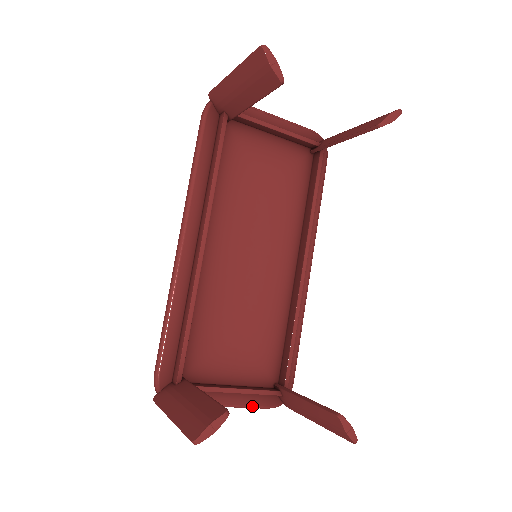
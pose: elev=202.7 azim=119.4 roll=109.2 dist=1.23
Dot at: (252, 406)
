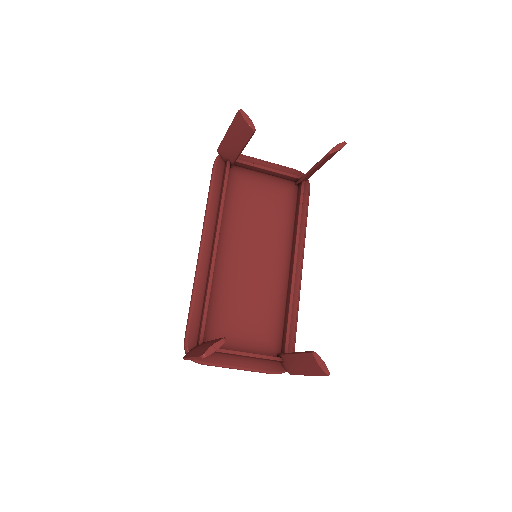
Dot at: (260, 370)
